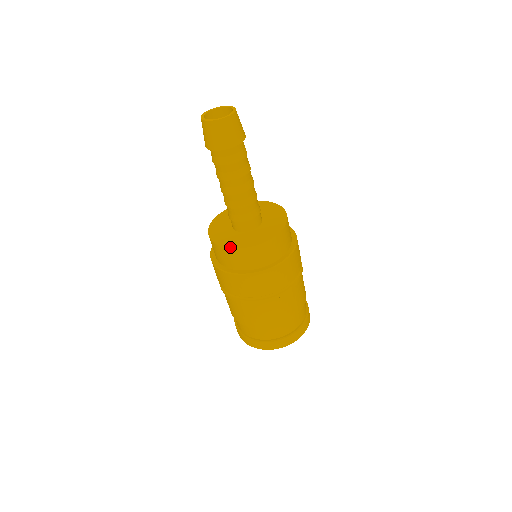
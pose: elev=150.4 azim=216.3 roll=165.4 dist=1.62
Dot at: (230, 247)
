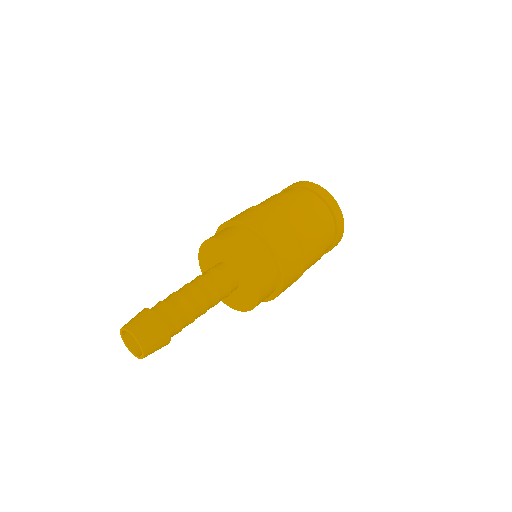
Dot at: (235, 309)
